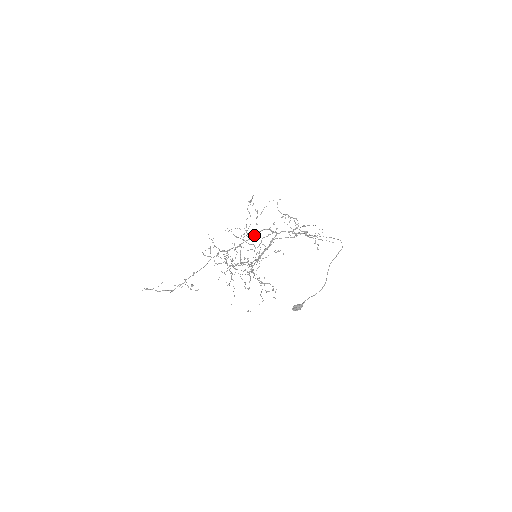
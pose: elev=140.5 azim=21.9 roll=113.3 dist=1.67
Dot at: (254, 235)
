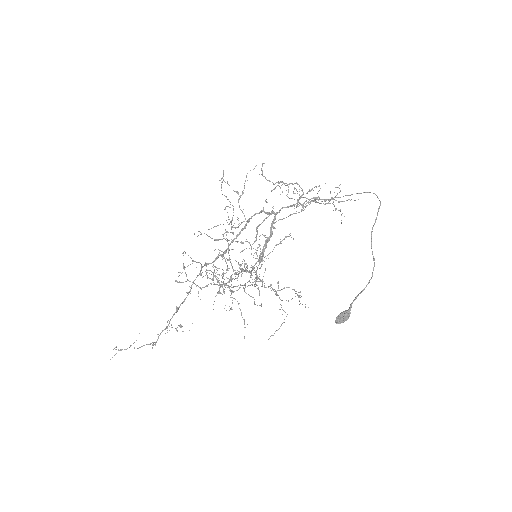
Dot at: occluded
